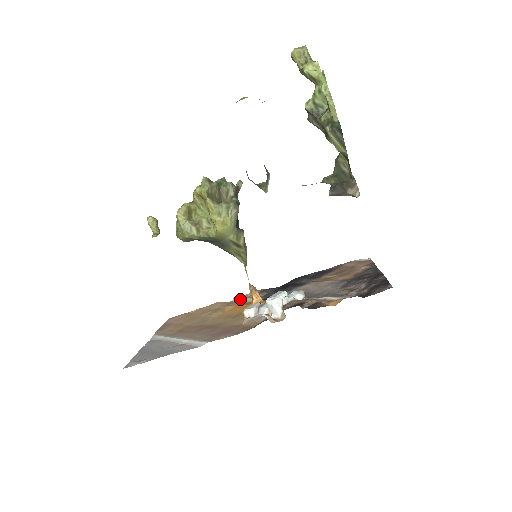
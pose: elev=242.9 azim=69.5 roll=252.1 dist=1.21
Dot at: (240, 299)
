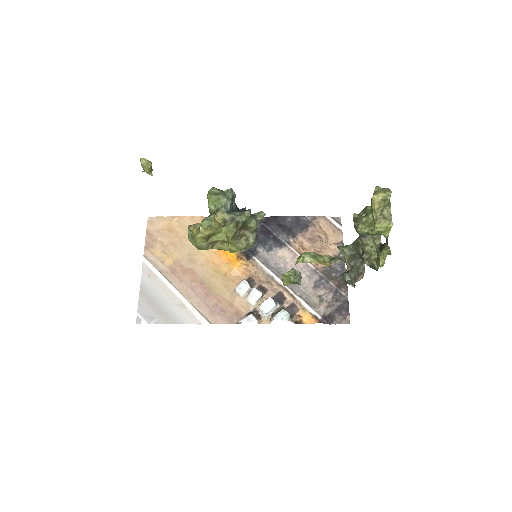
Dot at: occluded
